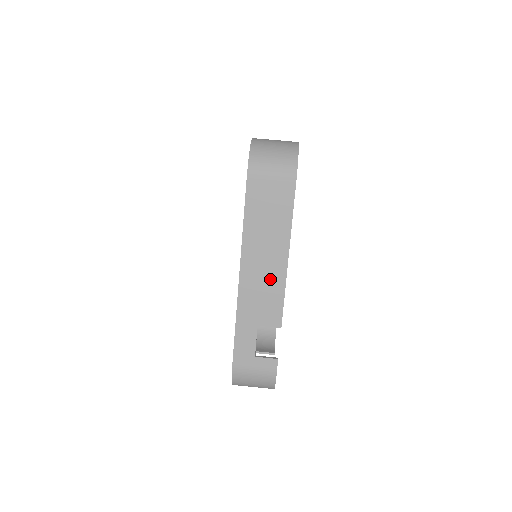
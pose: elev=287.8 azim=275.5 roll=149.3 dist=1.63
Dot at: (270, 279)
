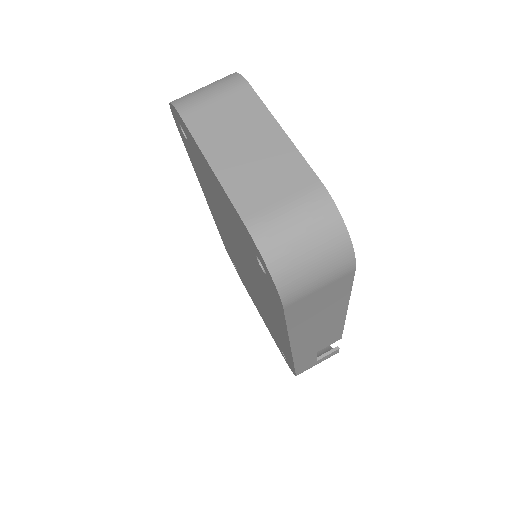
Dot at: (327, 331)
